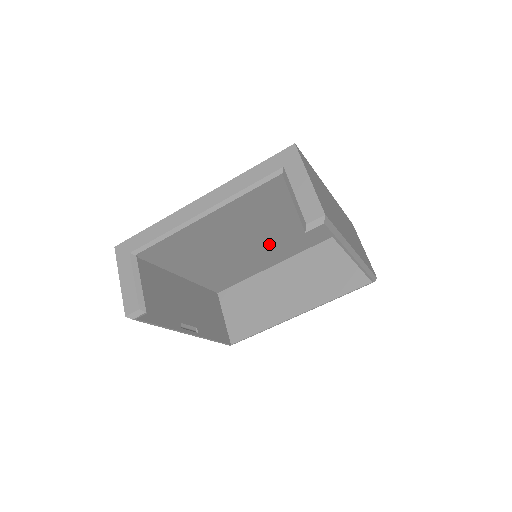
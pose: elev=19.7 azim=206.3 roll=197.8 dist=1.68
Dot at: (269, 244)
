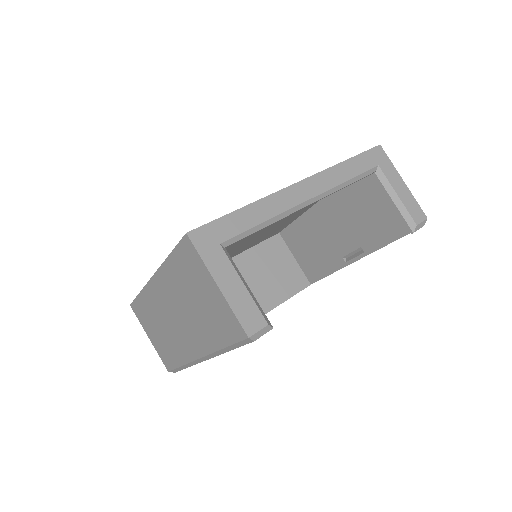
Dot at: (245, 243)
